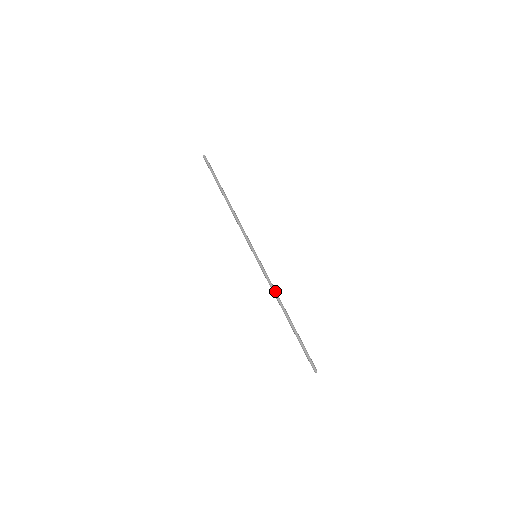
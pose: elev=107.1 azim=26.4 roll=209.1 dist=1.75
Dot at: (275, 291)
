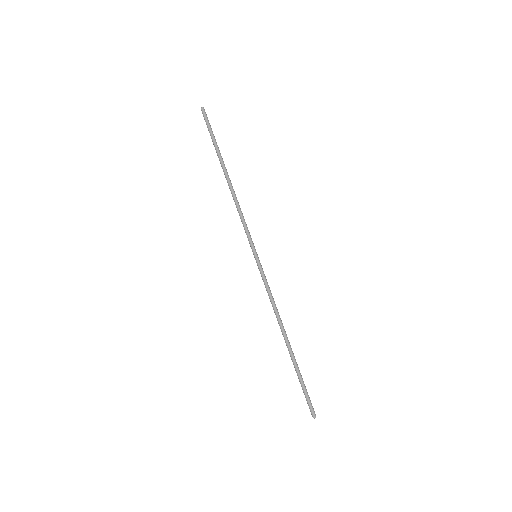
Dot at: occluded
